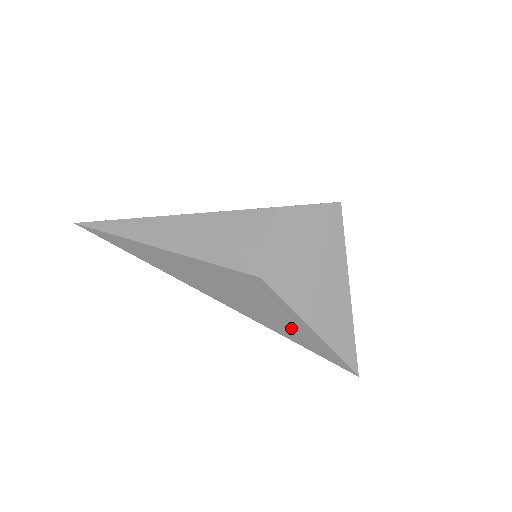
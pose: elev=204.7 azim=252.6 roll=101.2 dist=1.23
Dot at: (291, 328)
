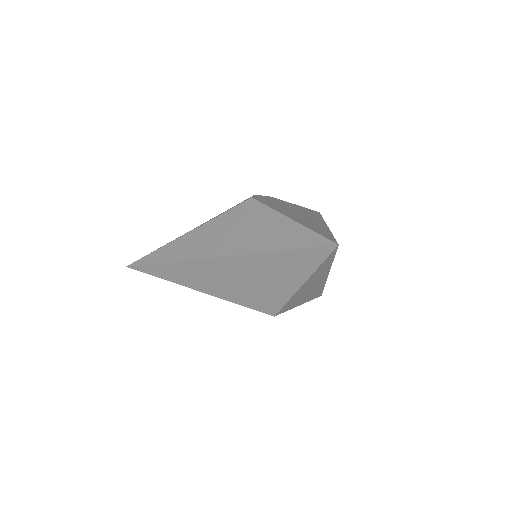
Dot at: (273, 233)
